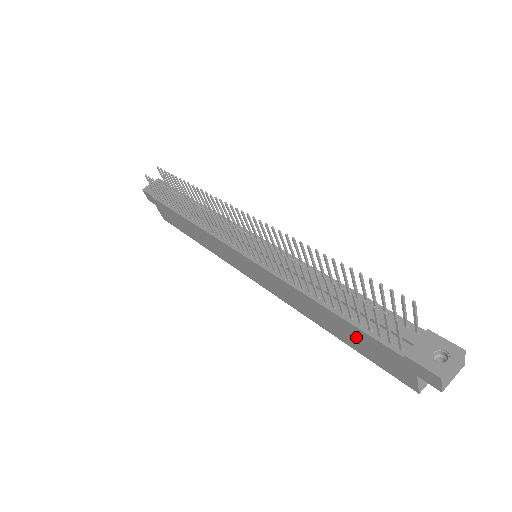
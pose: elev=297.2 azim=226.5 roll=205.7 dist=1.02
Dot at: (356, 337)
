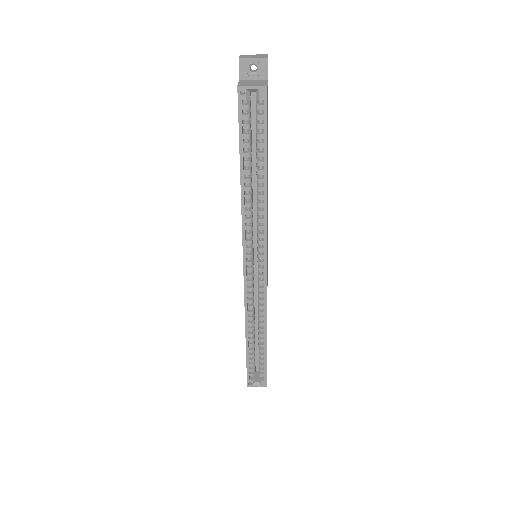
Dot at: occluded
